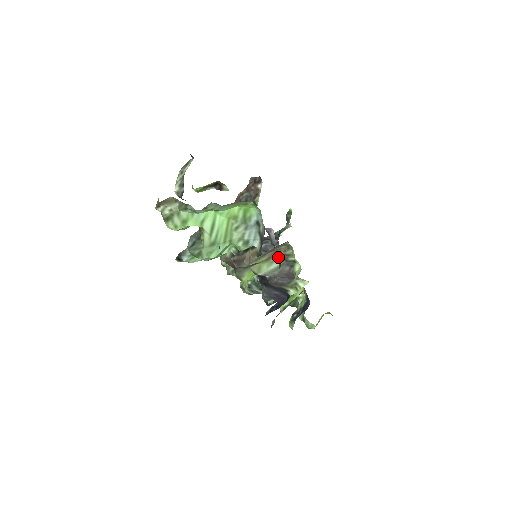
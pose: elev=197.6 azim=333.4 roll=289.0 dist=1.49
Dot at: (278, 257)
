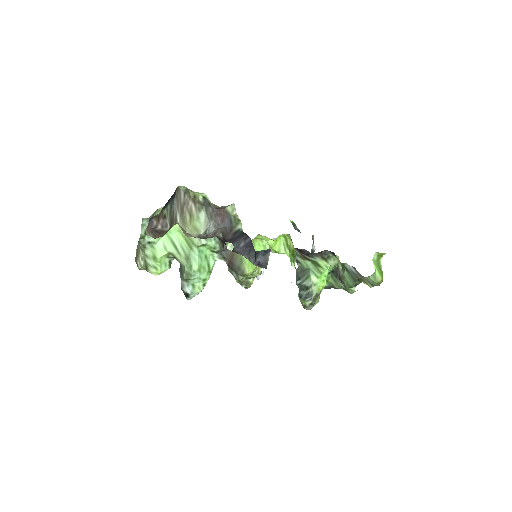
Dot at: (195, 207)
